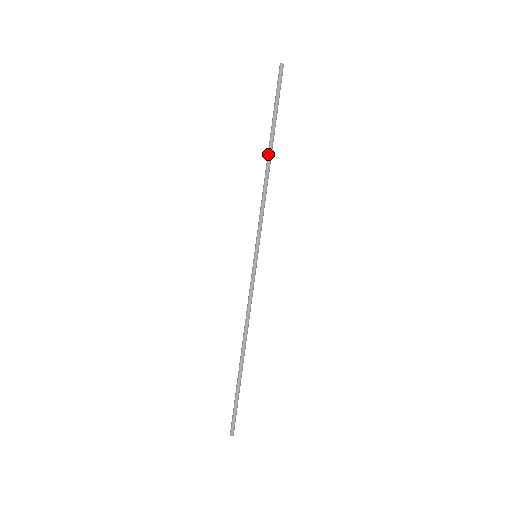
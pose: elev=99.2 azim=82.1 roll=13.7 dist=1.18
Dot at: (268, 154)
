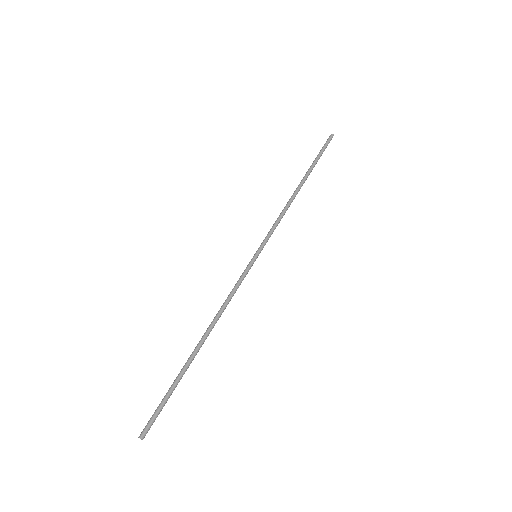
Dot at: (300, 184)
